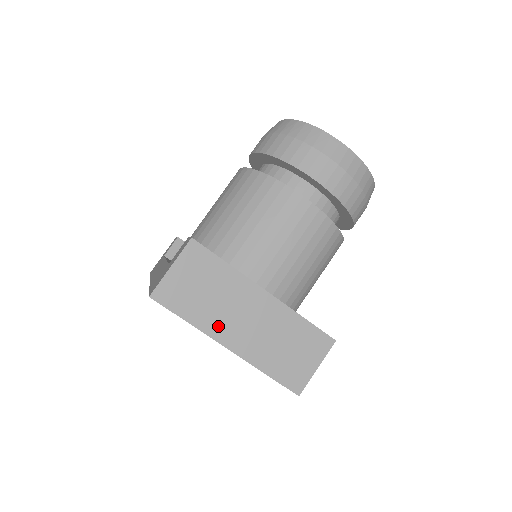
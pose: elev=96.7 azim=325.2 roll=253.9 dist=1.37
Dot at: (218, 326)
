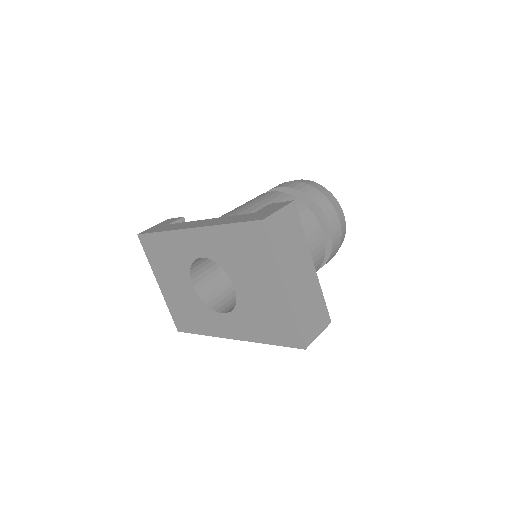
Dot at: (286, 268)
